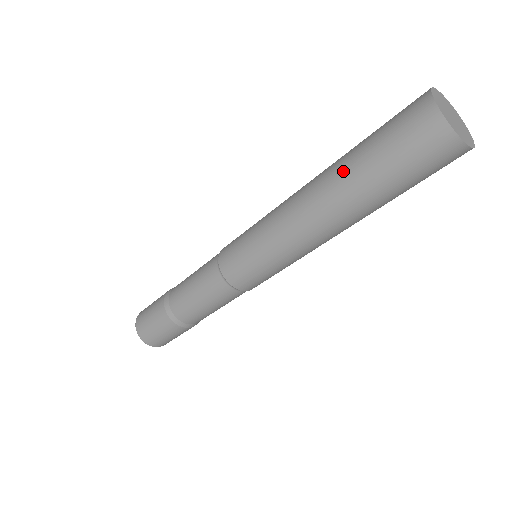
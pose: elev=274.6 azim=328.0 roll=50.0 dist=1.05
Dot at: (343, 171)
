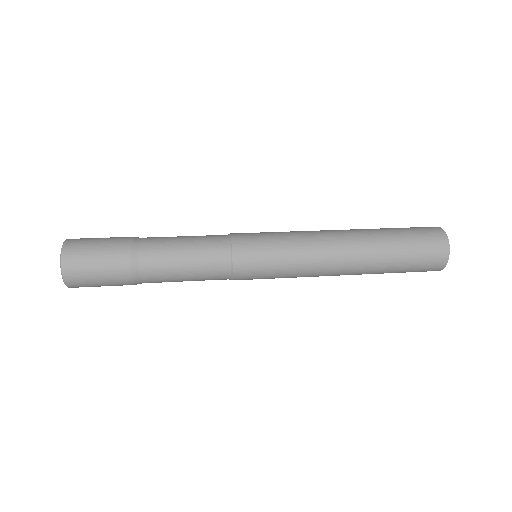
Dot at: (377, 233)
